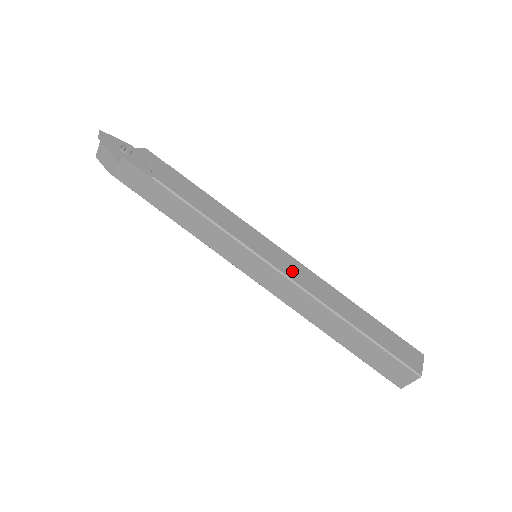
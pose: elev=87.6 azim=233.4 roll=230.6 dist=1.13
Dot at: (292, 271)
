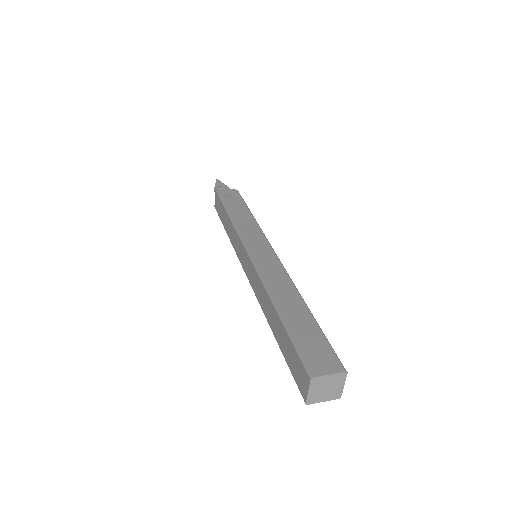
Dot at: (264, 262)
